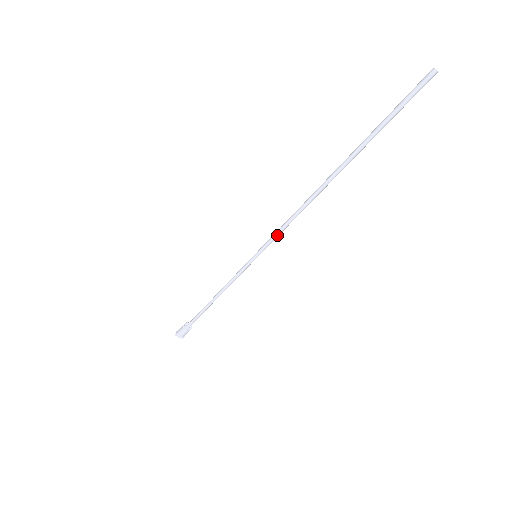
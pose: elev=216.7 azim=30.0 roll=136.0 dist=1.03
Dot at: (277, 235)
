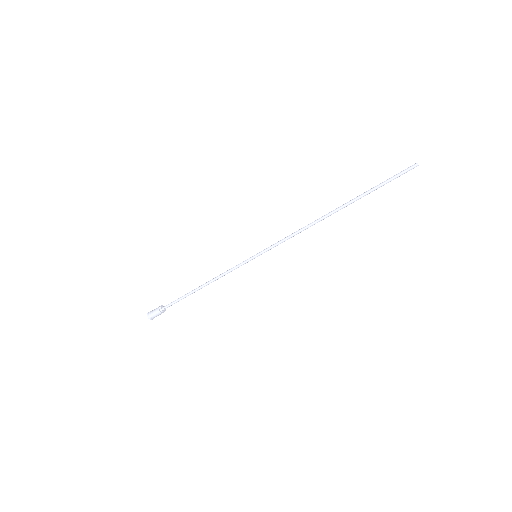
Dot at: occluded
